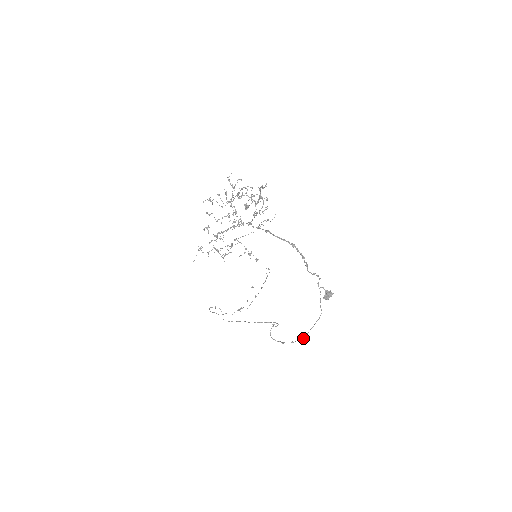
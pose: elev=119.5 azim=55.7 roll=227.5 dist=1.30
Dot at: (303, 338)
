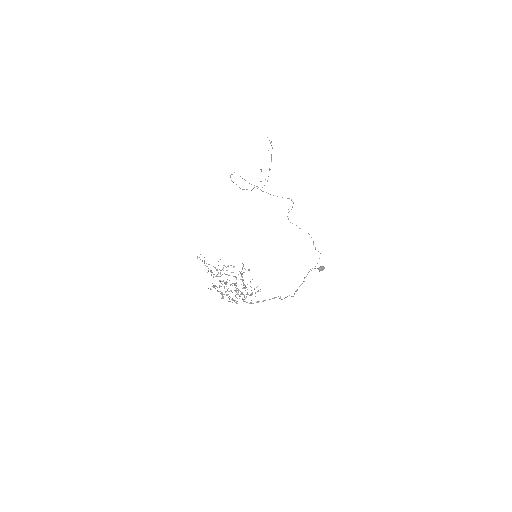
Dot at: occluded
